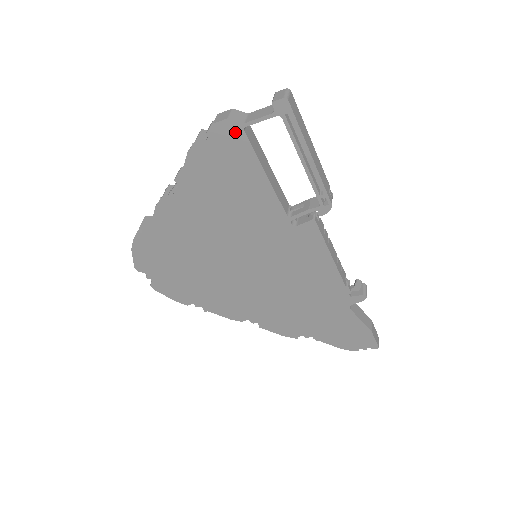
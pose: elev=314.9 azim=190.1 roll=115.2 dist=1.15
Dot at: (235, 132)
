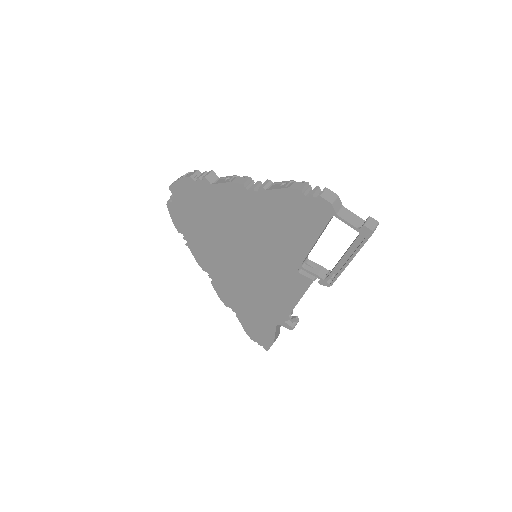
Dot at: (326, 212)
